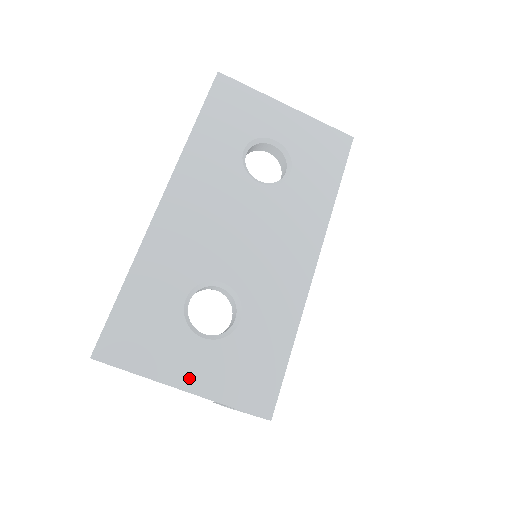
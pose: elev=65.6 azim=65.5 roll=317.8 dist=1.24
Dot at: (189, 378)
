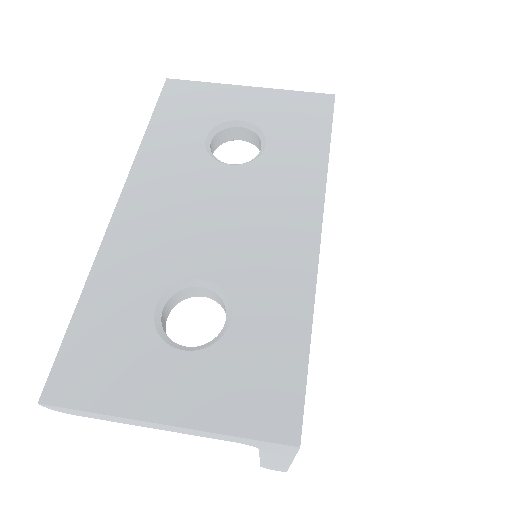
Dot at: (170, 406)
